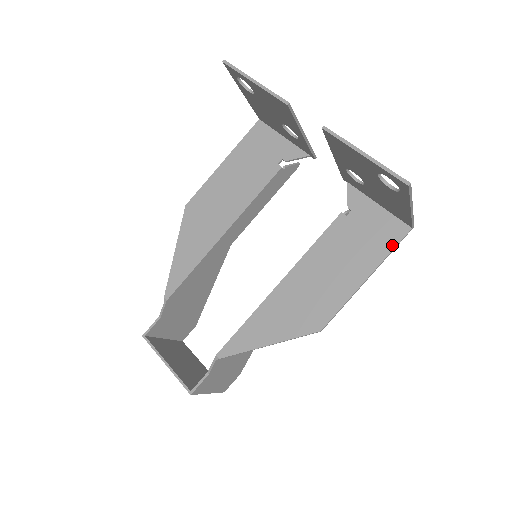
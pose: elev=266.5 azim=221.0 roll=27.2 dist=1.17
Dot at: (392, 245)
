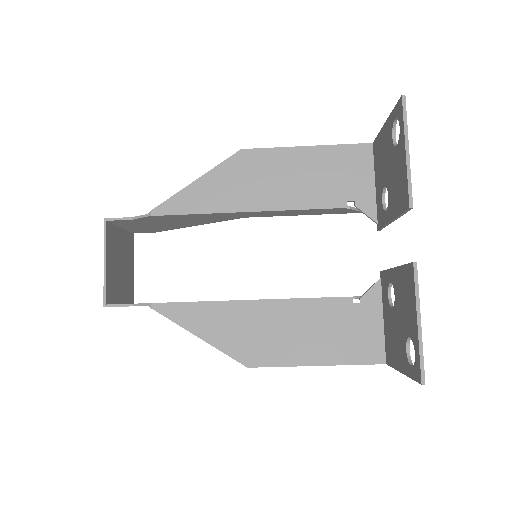
Dot at: (360, 361)
